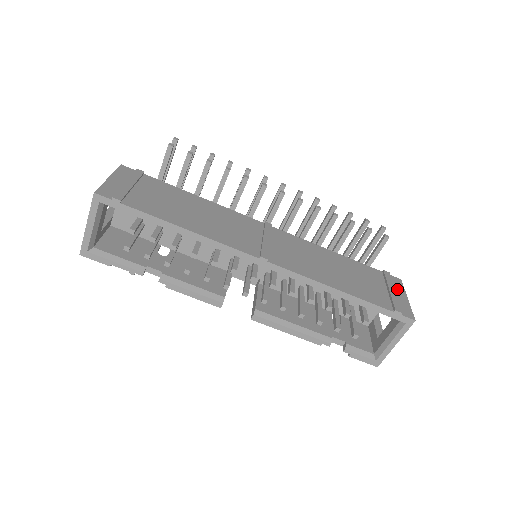
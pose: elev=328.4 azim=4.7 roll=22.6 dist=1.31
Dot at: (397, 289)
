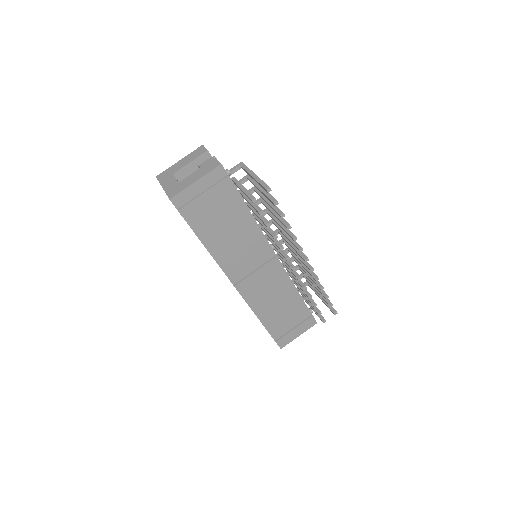
Dot at: (302, 329)
